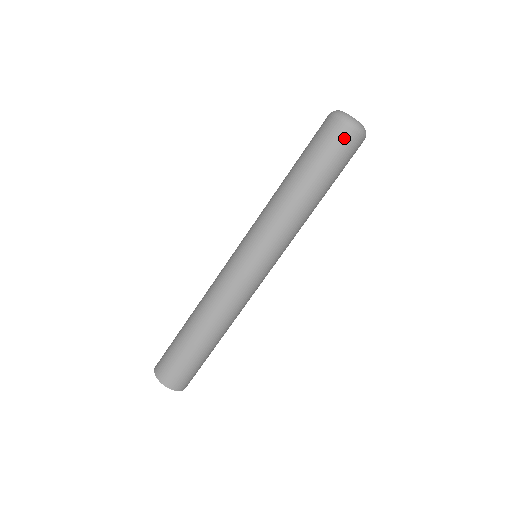
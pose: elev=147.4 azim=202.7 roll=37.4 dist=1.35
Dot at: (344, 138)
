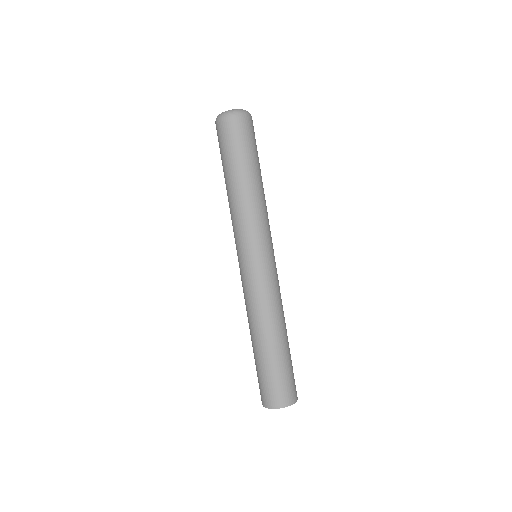
Dot at: (240, 126)
